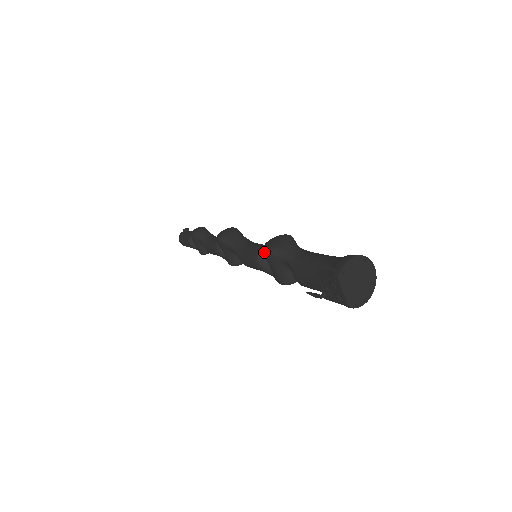
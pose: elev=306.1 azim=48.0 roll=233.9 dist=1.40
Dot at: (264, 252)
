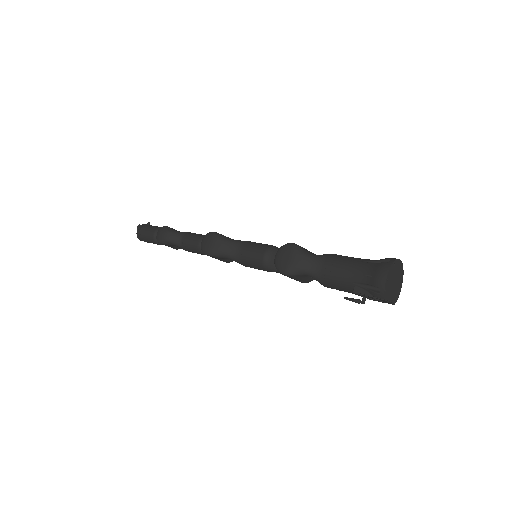
Dot at: occluded
